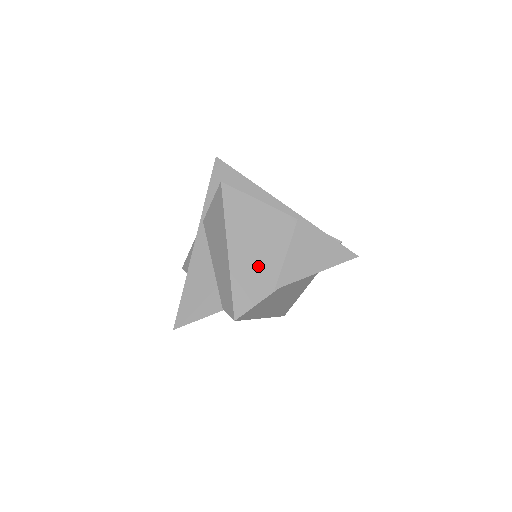
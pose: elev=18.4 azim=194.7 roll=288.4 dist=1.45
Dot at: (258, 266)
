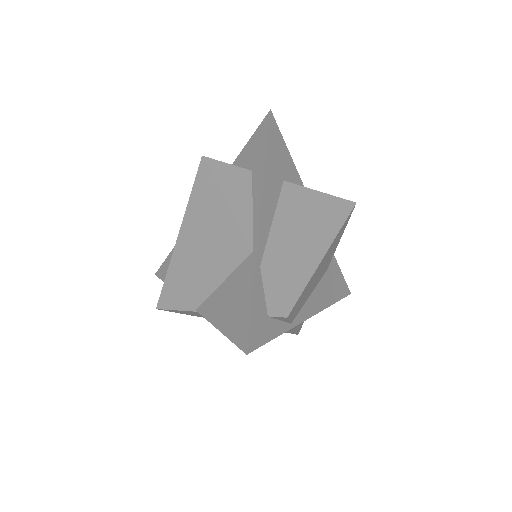
Dot at: (193, 274)
